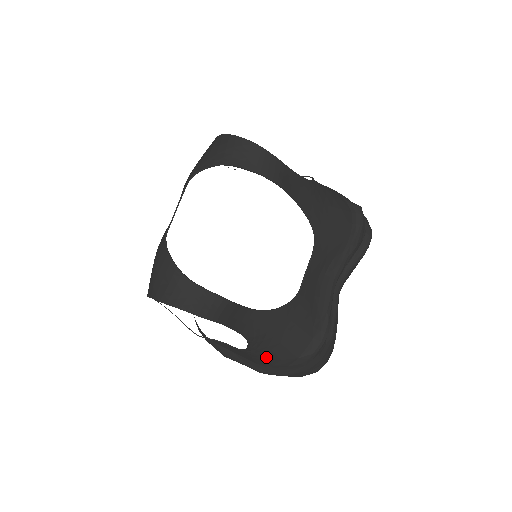
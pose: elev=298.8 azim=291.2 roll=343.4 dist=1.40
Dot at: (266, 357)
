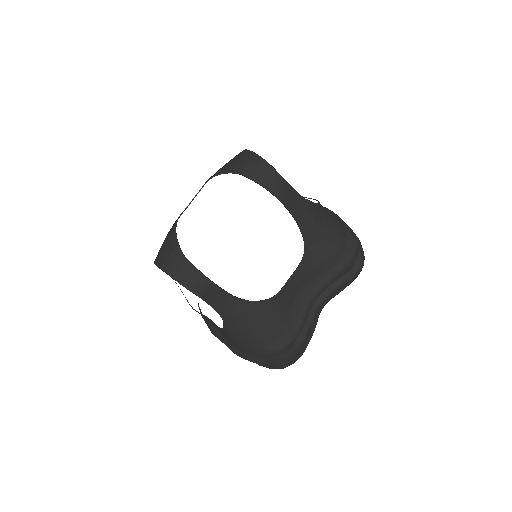
Dot at: (239, 340)
